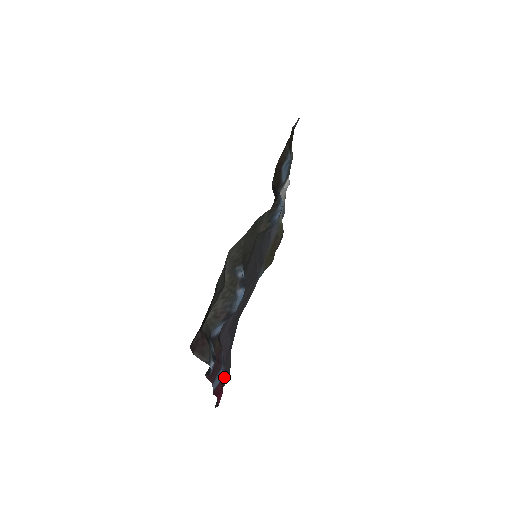
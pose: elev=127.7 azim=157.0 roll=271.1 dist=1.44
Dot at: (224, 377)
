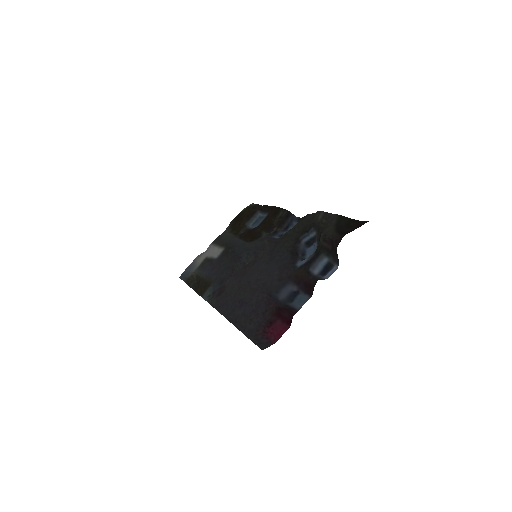
Dot at: (259, 329)
